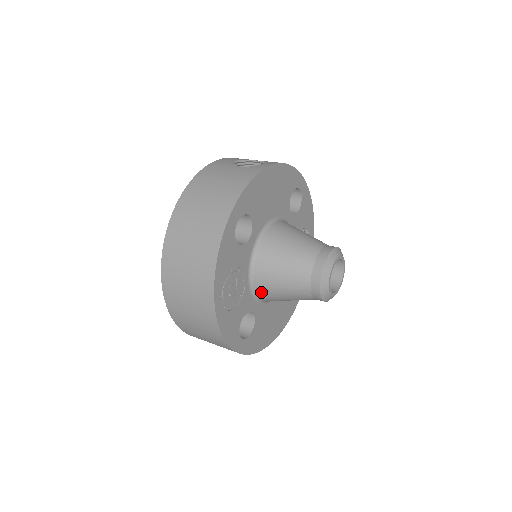
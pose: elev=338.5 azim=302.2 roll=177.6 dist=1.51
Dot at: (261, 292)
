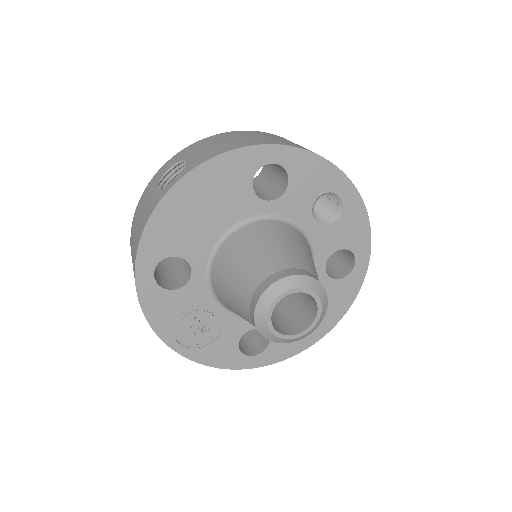
Dot at: occluded
